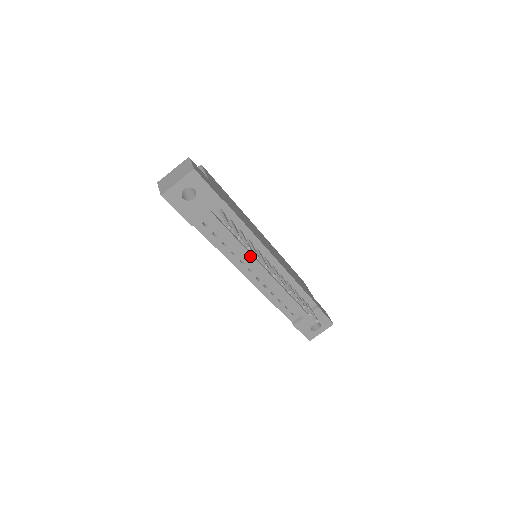
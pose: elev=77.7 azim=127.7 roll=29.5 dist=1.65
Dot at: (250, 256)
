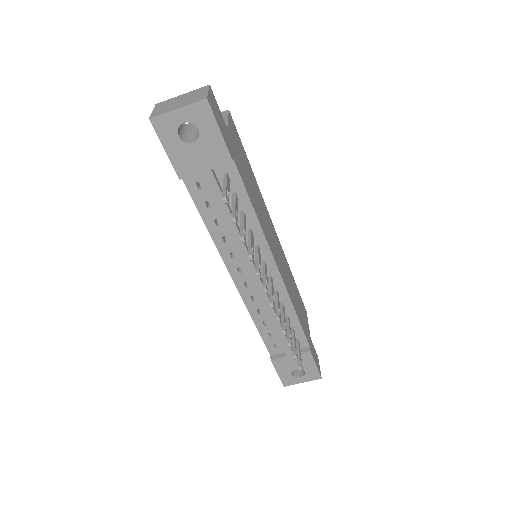
Dot at: (245, 252)
